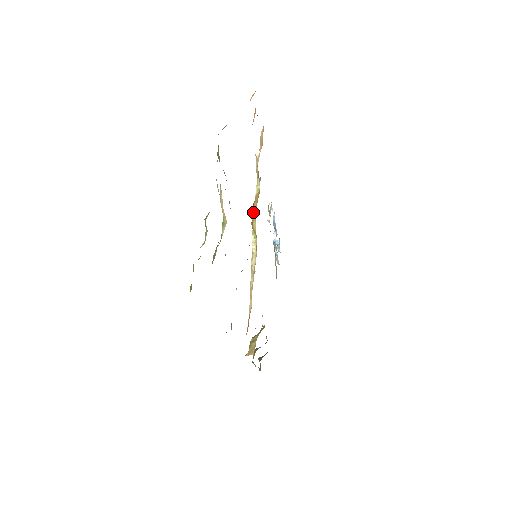
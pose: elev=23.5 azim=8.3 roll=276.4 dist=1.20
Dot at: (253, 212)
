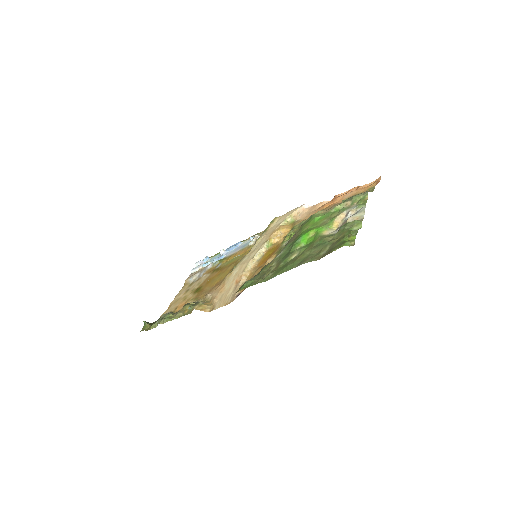
Dot at: (290, 233)
